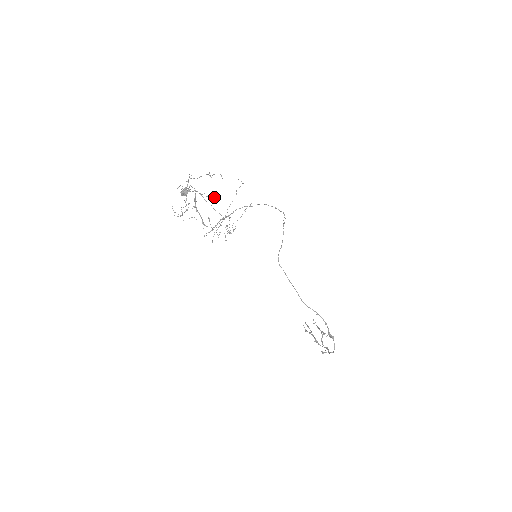
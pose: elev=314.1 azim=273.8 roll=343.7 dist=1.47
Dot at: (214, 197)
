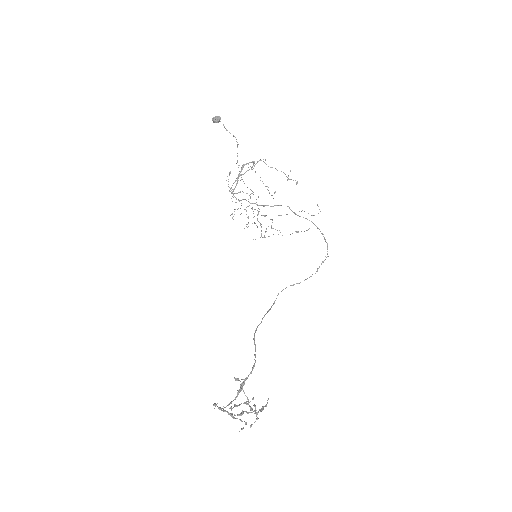
Dot at: occluded
